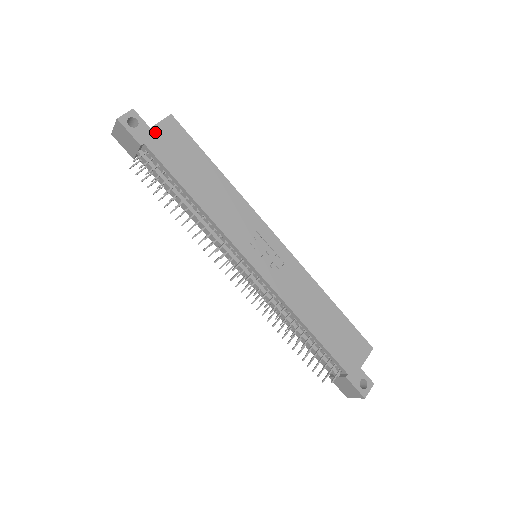
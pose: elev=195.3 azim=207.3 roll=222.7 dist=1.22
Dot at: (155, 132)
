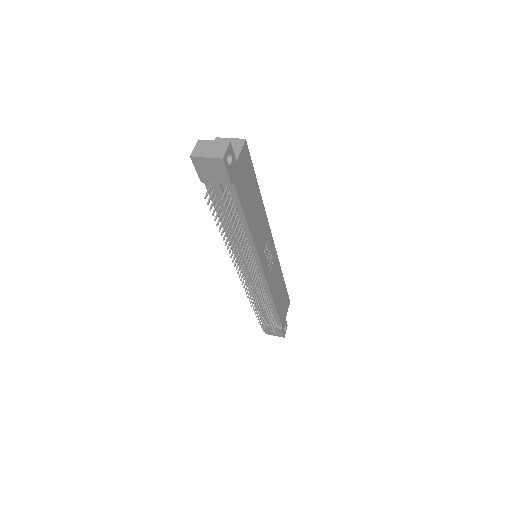
Dot at: (238, 165)
